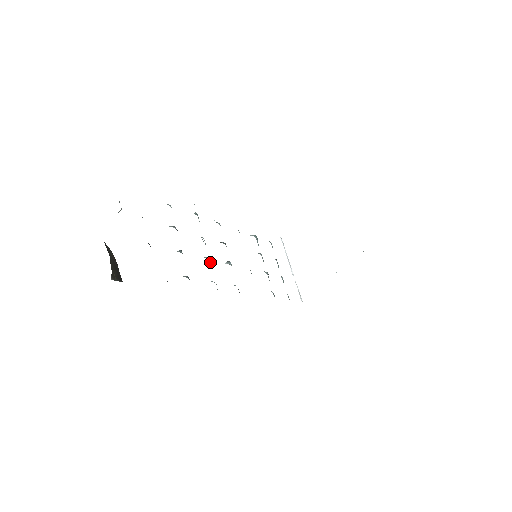
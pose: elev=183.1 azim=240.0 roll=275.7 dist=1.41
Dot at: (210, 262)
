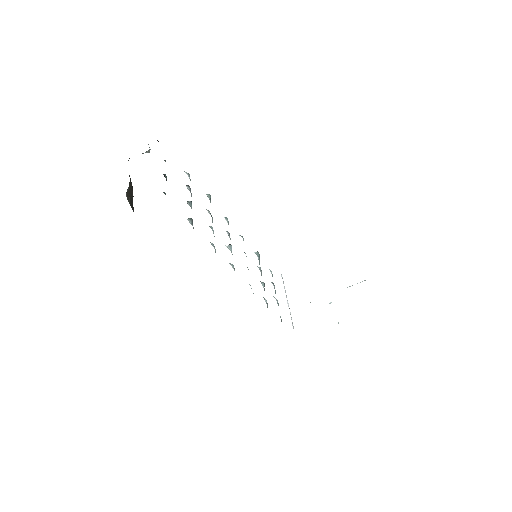
Dot at: occluded
